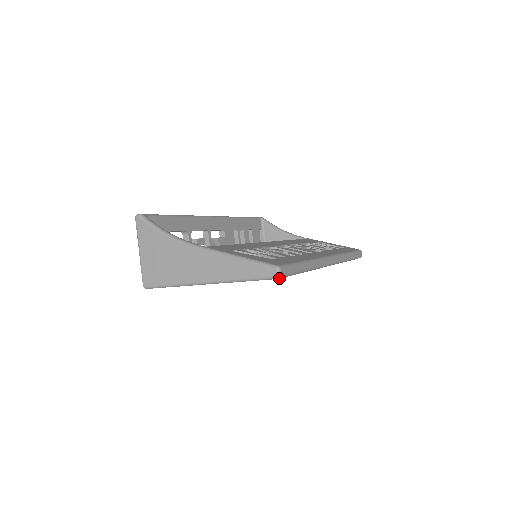
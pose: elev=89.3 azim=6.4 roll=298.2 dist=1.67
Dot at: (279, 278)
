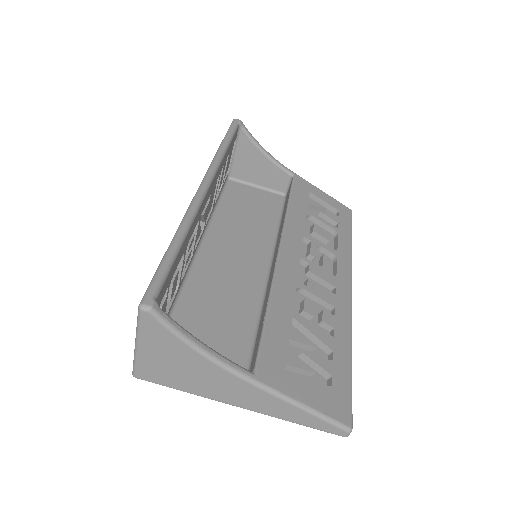
Dot at: (345, 435)
